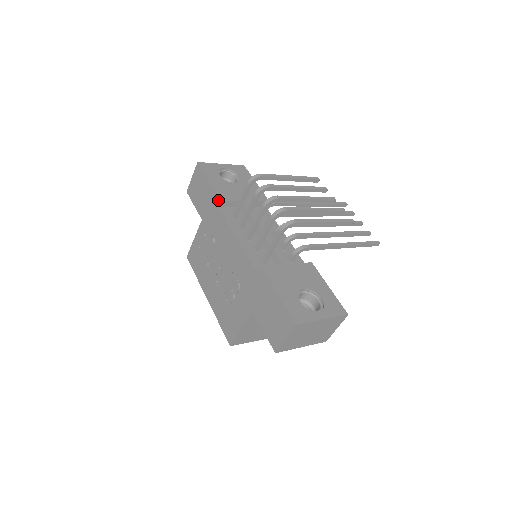
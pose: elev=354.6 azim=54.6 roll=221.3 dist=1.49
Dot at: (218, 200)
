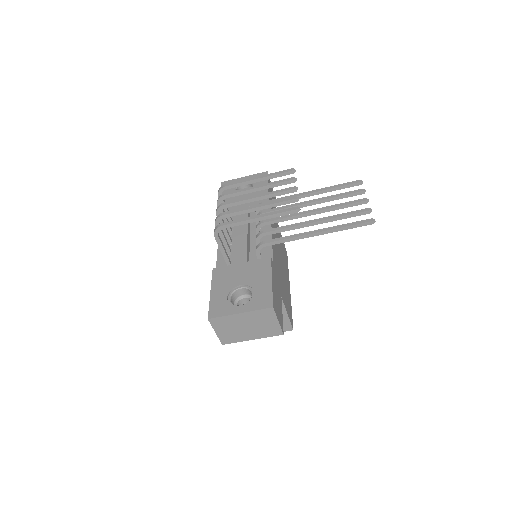
Dot at: occluded
